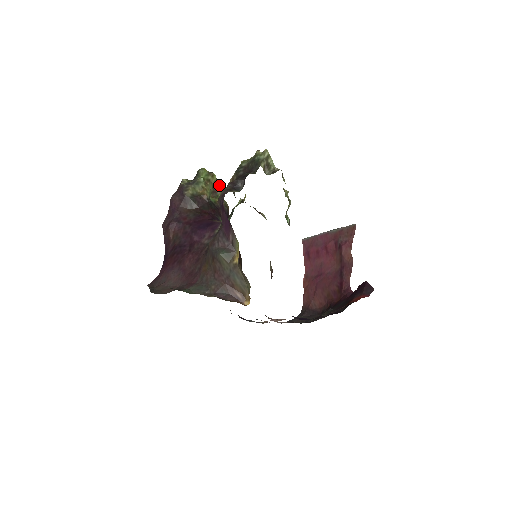
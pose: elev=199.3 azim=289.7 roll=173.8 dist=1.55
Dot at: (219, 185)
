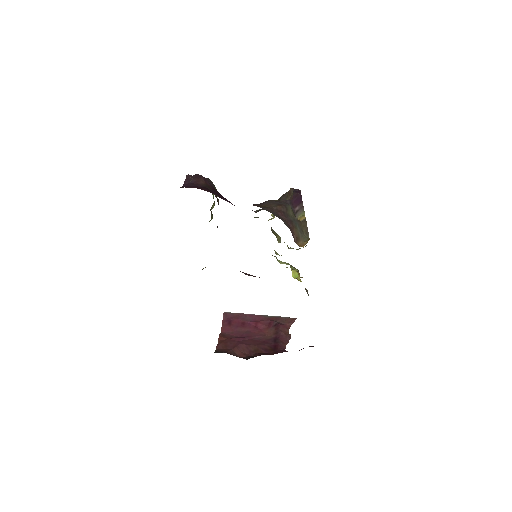
Dot at: occluded
